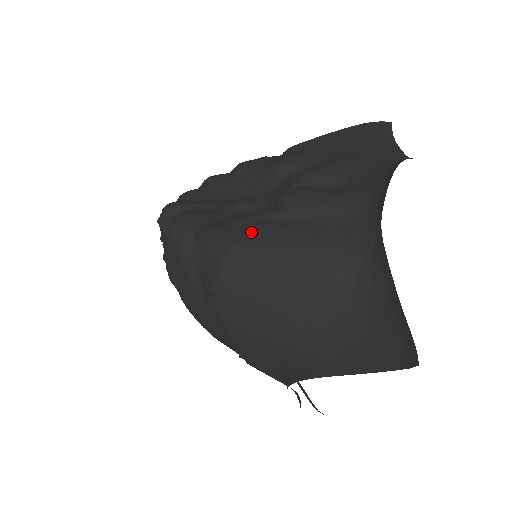
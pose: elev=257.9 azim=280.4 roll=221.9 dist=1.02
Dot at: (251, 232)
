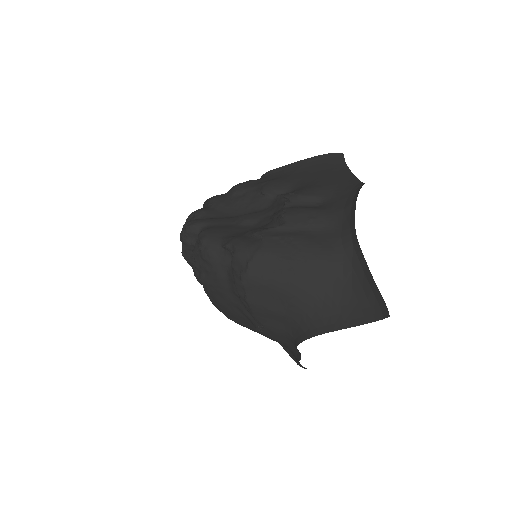
Dot at: (268, 241)
